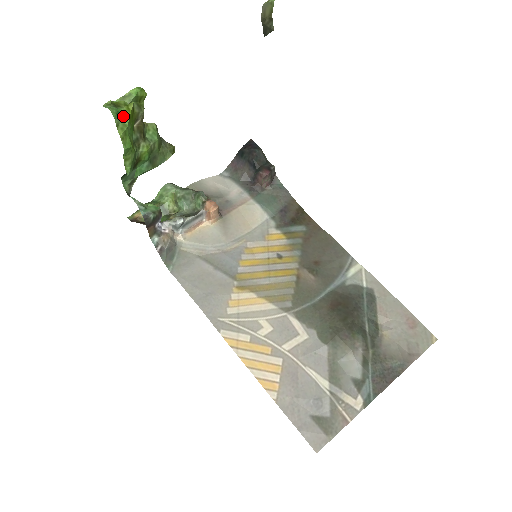
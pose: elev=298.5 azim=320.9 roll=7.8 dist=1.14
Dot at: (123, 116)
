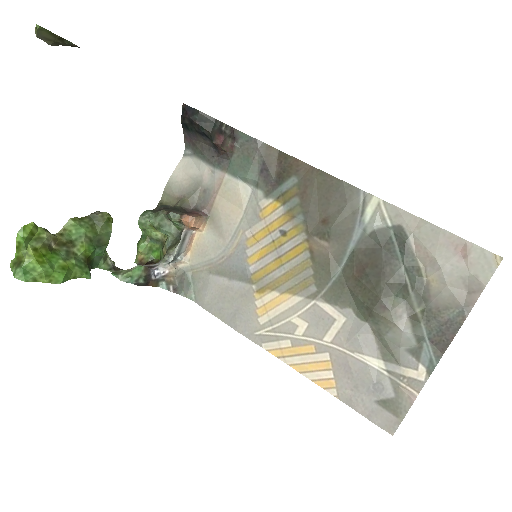
Dot at: (32, 267)
